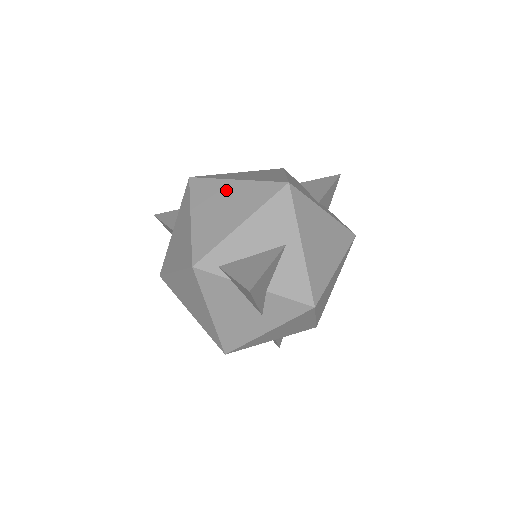
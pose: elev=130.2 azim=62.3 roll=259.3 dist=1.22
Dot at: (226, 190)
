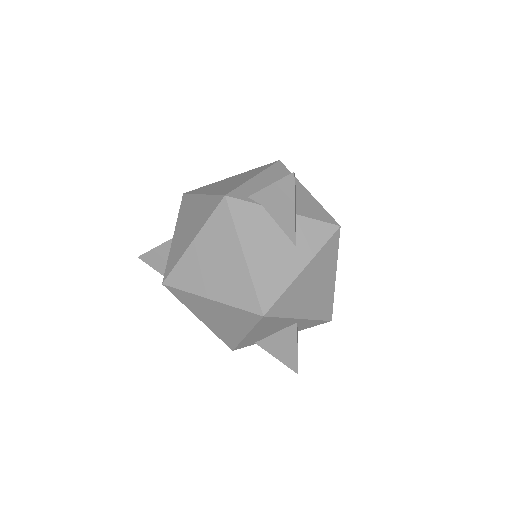
Dot at: (226, 180)
